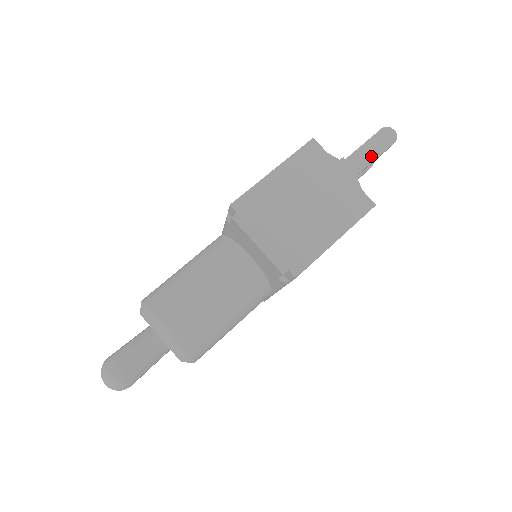
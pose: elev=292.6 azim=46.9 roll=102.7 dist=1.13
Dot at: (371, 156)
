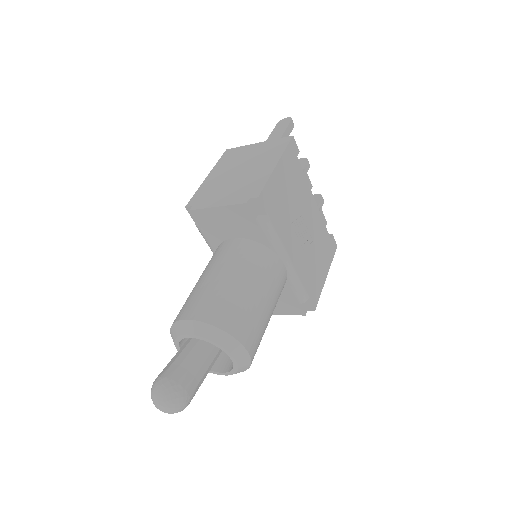
Dot at: (279, 134)
